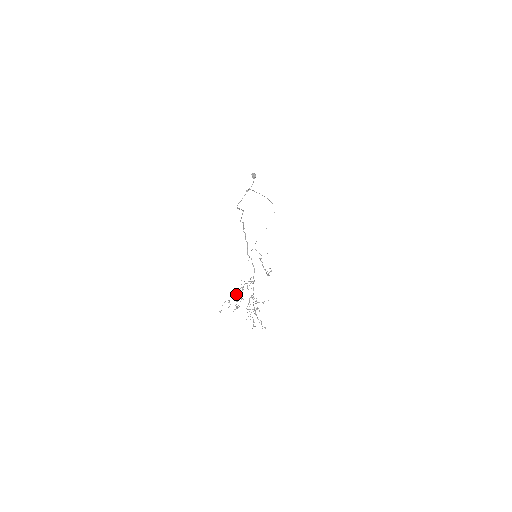
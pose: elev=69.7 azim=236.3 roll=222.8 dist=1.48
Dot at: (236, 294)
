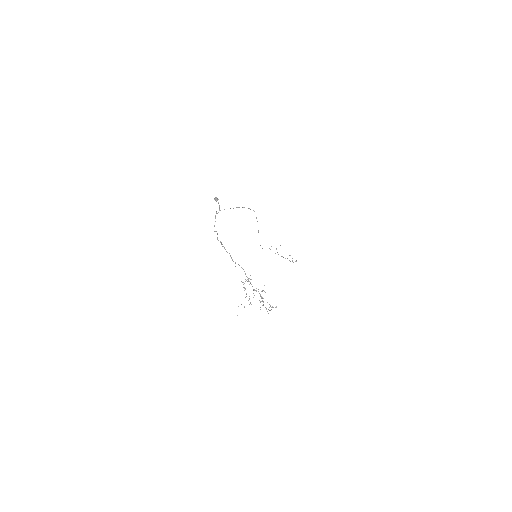
Dot at: occluded
